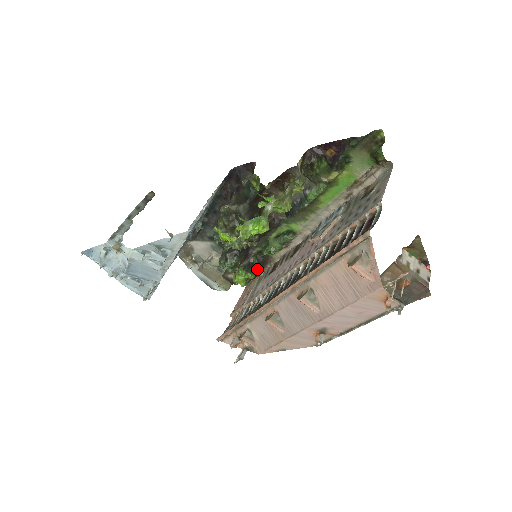
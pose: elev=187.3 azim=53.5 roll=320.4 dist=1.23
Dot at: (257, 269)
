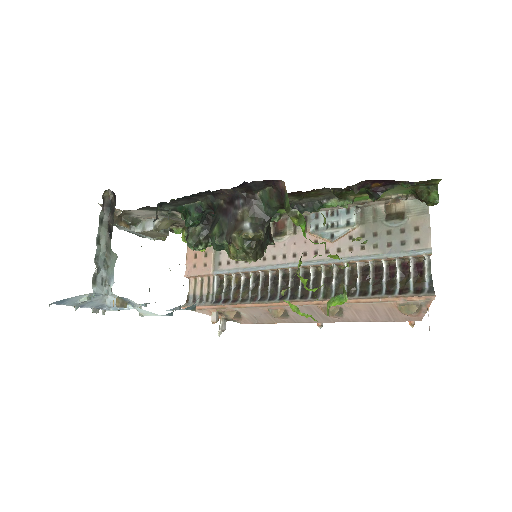
Dot at: occluded
